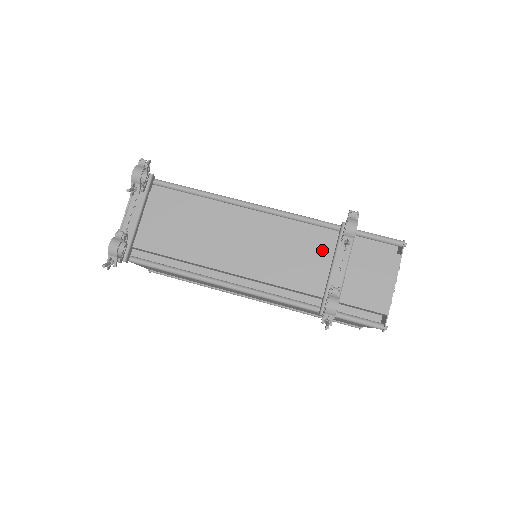
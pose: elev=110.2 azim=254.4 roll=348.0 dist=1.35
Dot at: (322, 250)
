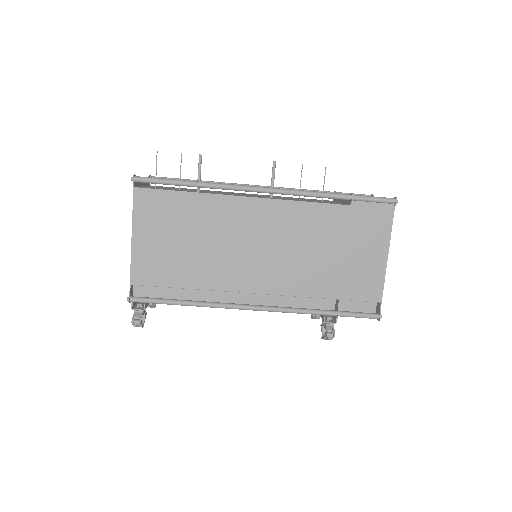
Dot at: occluded
